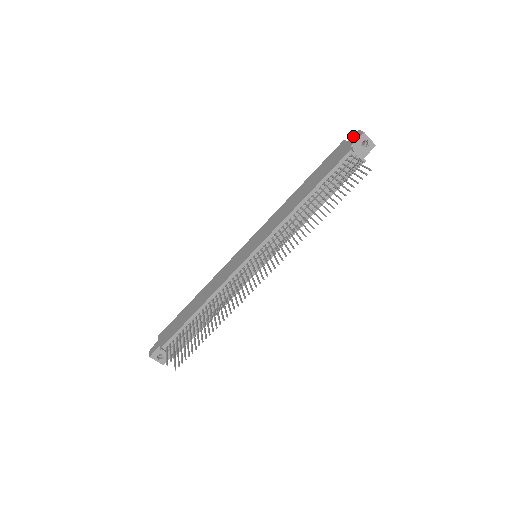
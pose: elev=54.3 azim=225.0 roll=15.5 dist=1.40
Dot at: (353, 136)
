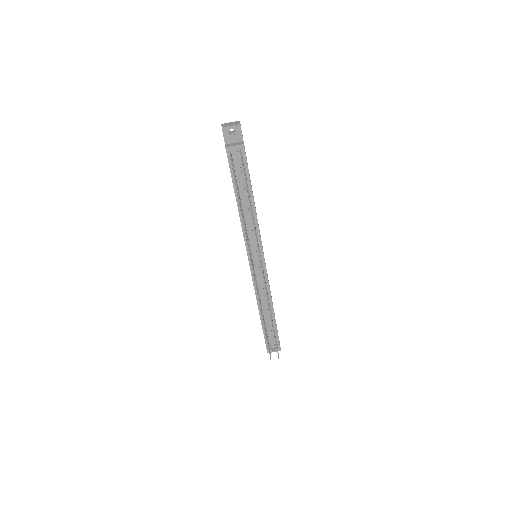
Dot at: occluded
